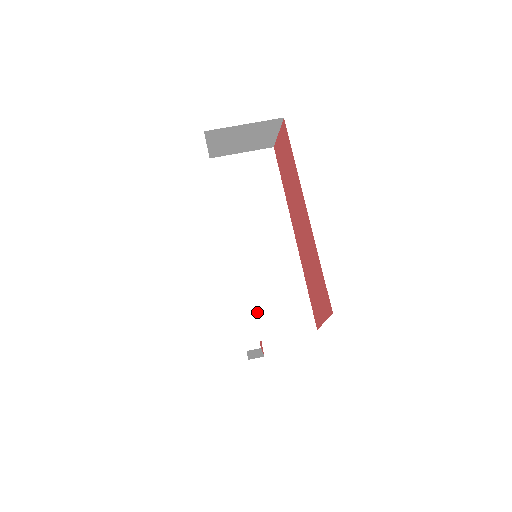
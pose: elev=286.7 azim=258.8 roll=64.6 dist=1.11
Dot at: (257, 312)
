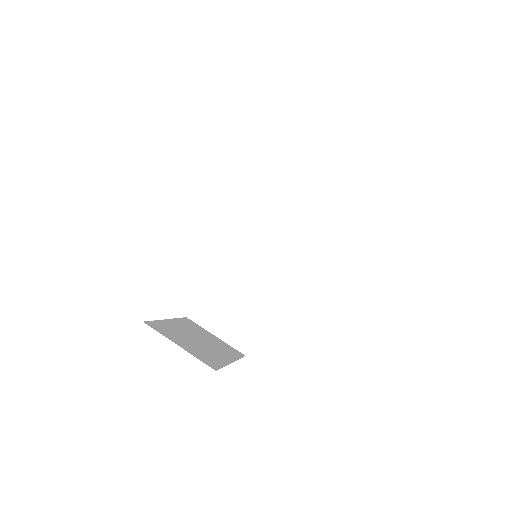
Dot at: (215, 302)
